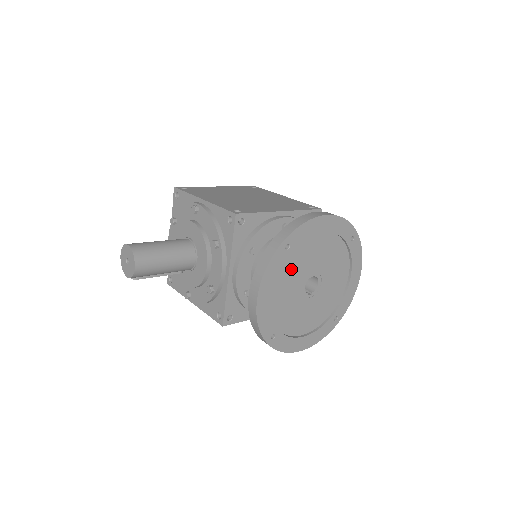
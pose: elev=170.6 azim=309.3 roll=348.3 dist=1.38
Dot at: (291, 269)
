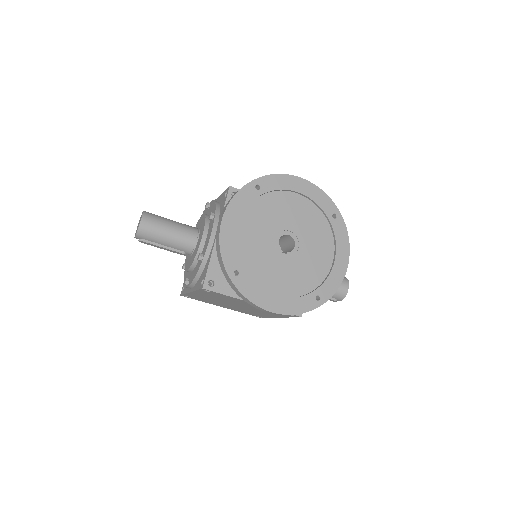
Dot at: (263, 214)
